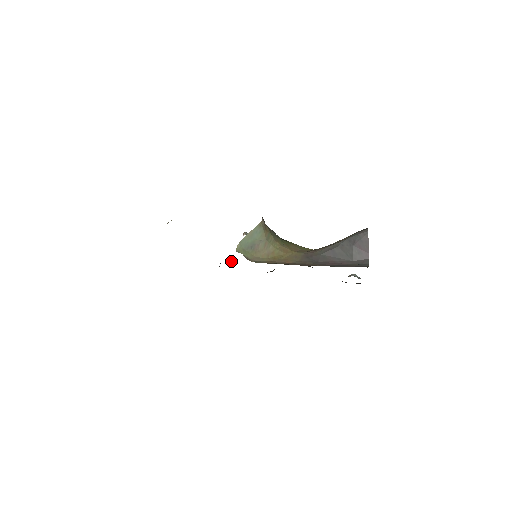
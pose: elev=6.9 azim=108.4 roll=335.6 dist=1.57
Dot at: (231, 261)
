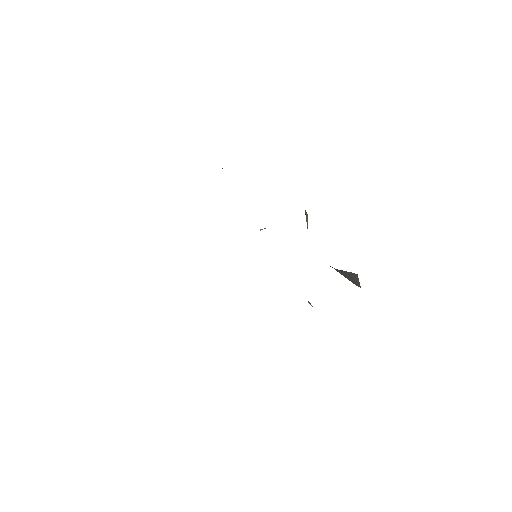
Dot at: occluded
